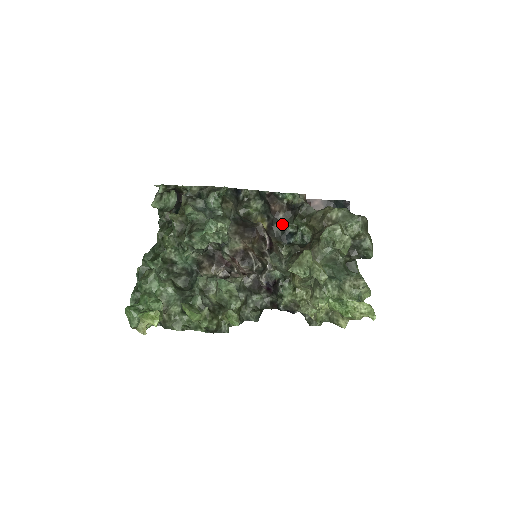
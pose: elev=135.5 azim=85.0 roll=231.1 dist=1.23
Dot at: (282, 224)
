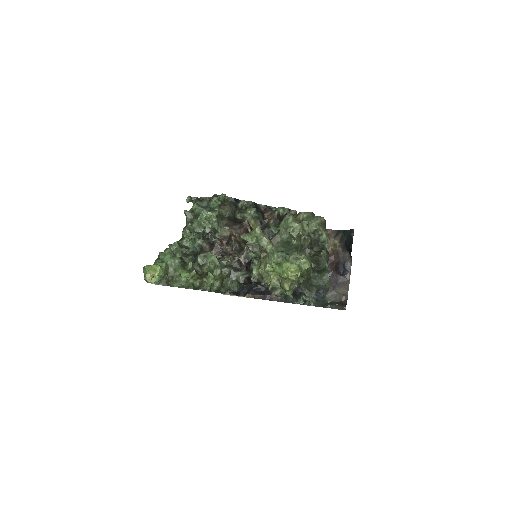
Dot at: (271, 228)
